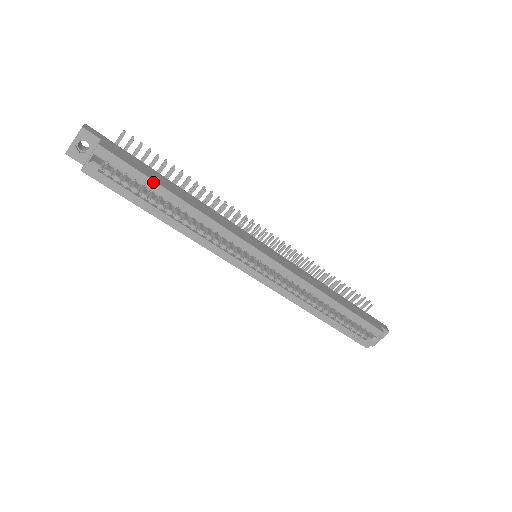
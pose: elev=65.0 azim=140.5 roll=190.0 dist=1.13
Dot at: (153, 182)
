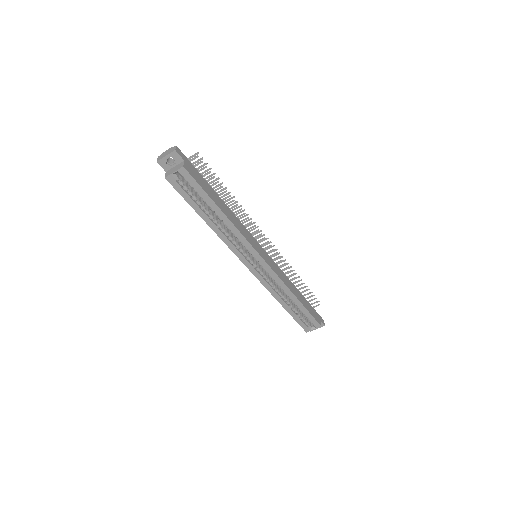
Dot at: (209, 198)
